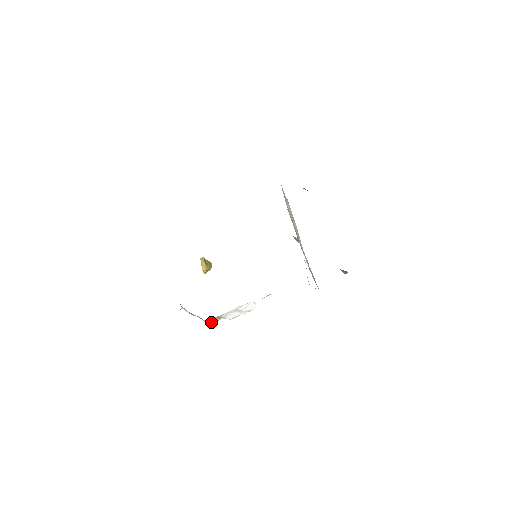
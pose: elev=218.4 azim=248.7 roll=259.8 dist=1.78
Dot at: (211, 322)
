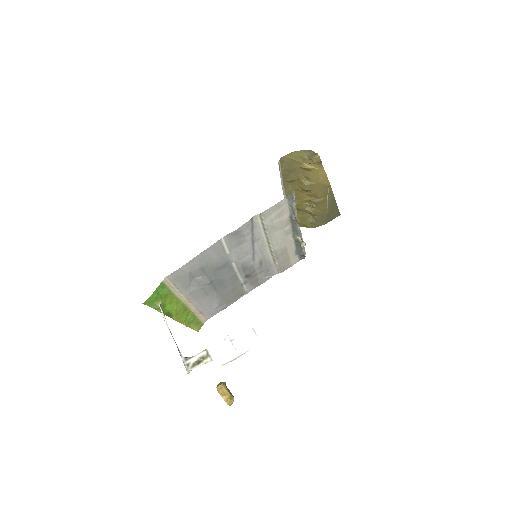
Dot at: (191, 366)
